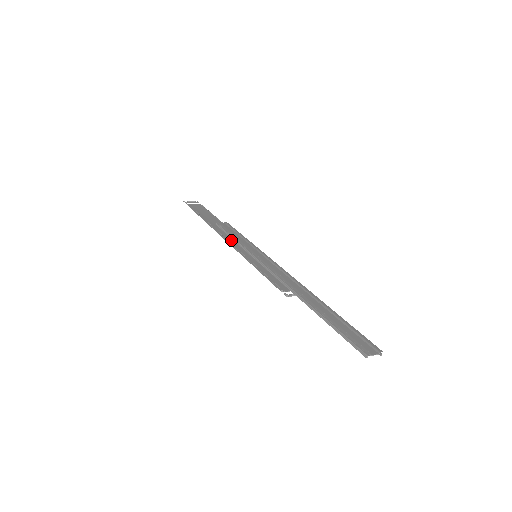
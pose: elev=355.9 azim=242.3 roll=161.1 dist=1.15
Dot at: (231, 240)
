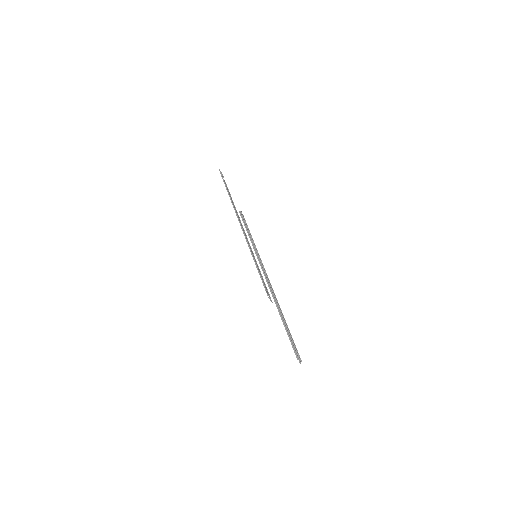
Dot at: occluded
